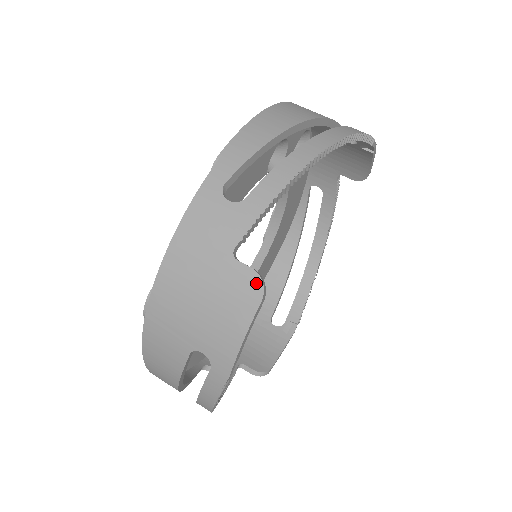
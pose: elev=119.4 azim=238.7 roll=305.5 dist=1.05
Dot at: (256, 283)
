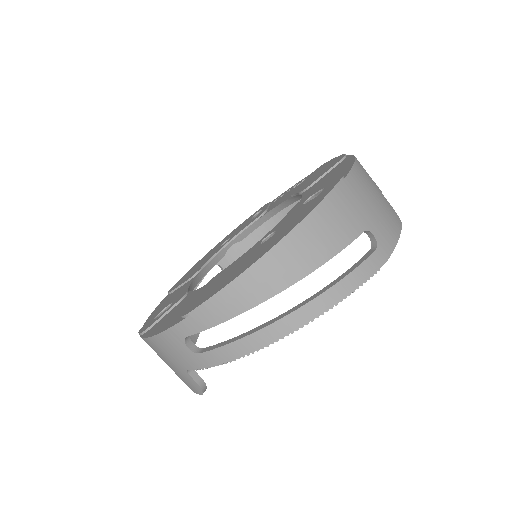
Dot at: (199, 389)
